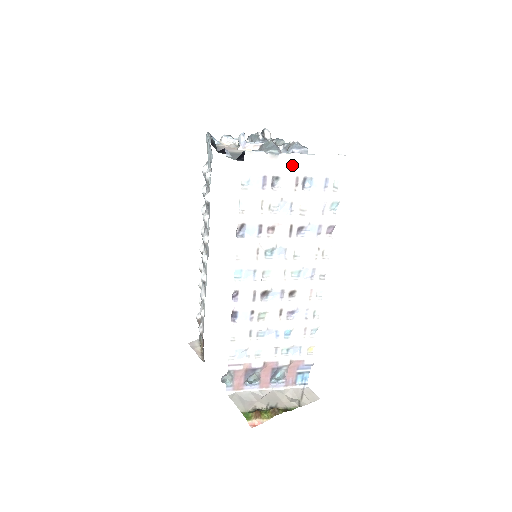
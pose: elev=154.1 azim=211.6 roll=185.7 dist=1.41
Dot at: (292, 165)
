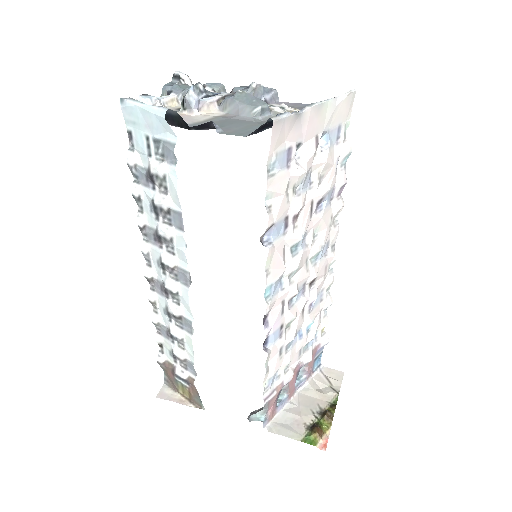
Dot at: (314, 121)
